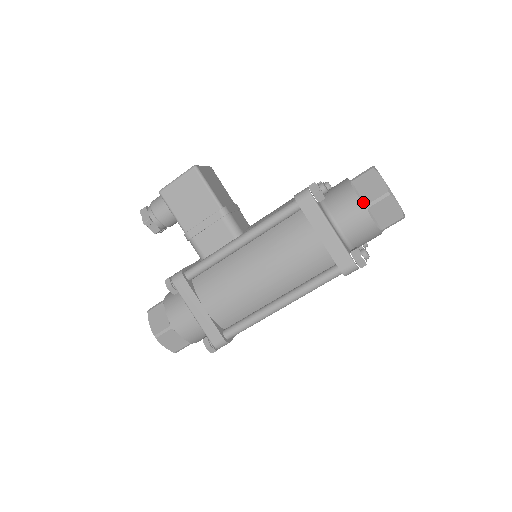
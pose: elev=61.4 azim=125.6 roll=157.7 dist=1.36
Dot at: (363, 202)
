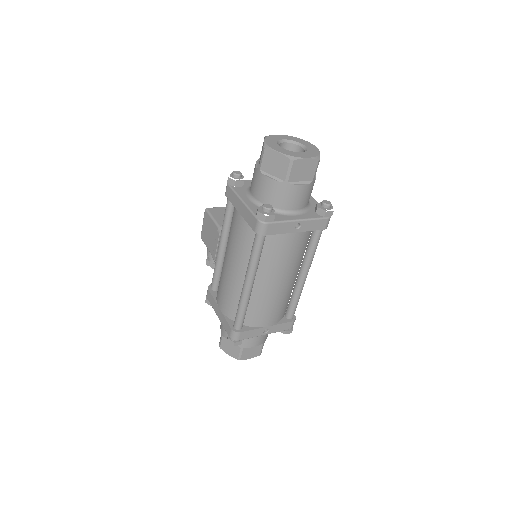
Dot at: (258, 167)
